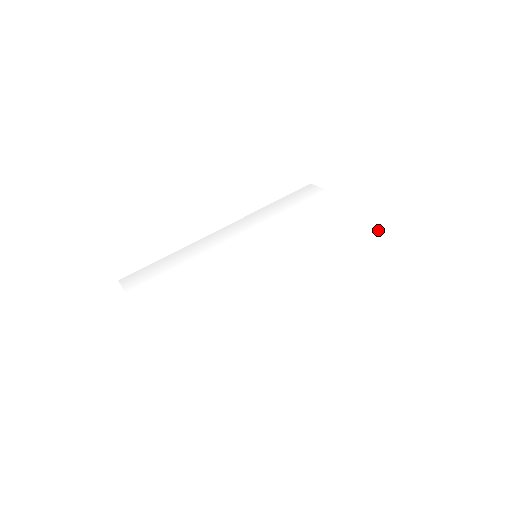
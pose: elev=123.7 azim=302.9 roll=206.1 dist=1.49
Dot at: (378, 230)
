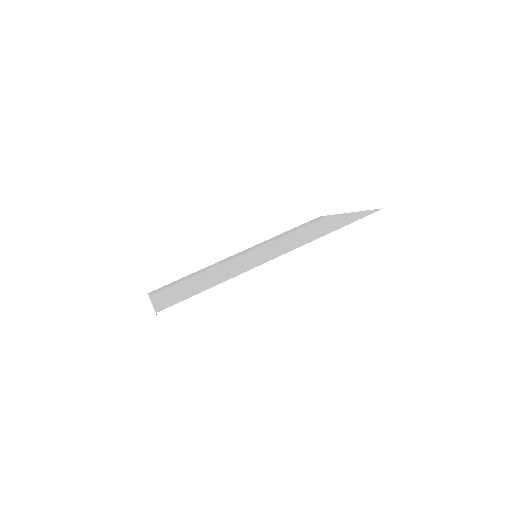
Dot at: (358, 217)
